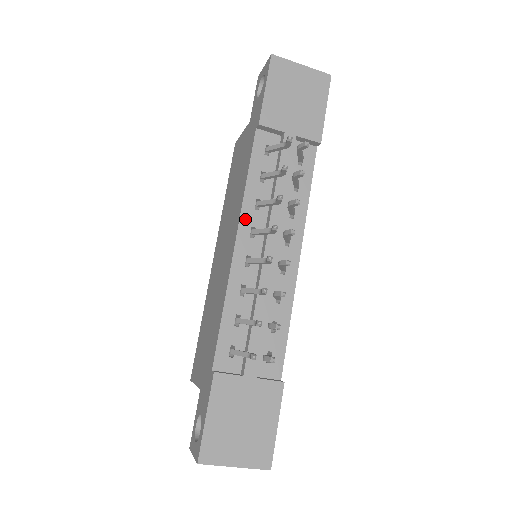
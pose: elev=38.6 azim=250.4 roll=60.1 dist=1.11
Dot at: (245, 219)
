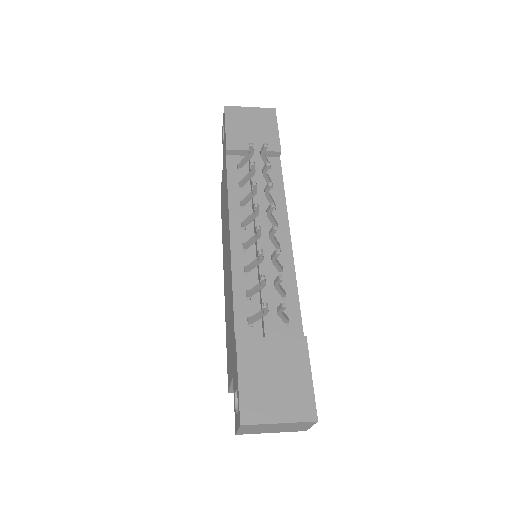
Dot at: (234, 217)
